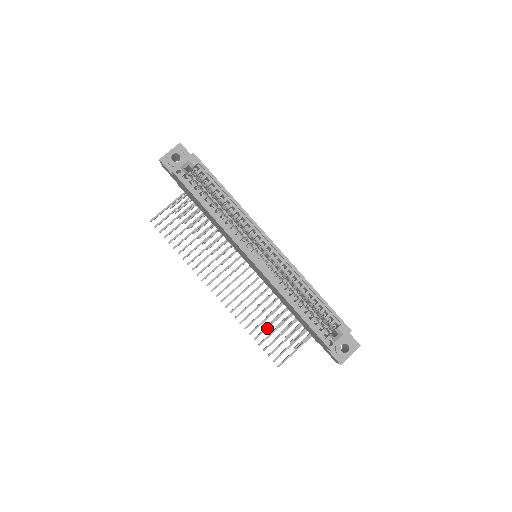
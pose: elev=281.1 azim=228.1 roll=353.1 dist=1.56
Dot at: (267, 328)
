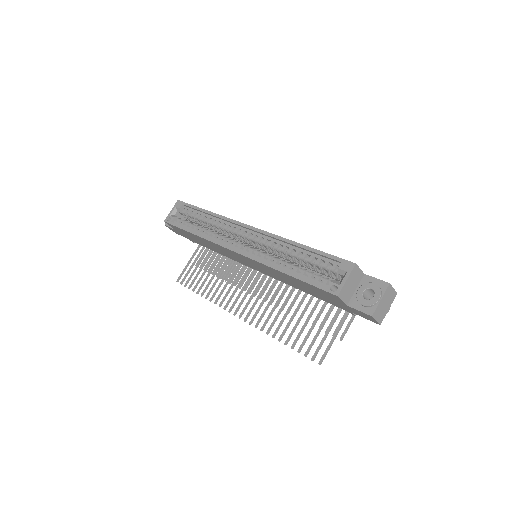
Dot at: (295, 326)
